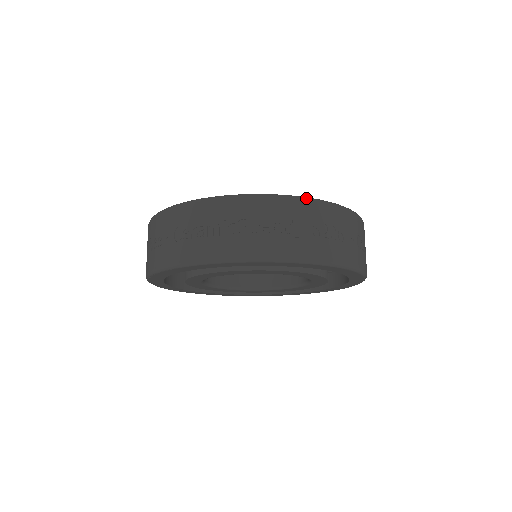
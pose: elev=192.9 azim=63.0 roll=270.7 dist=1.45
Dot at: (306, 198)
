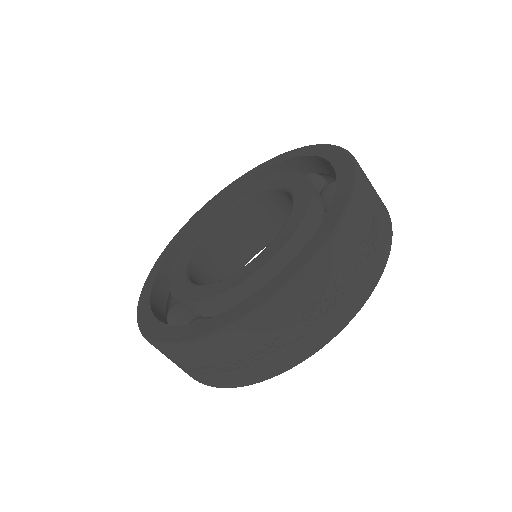
Dot at: (274, 300)
